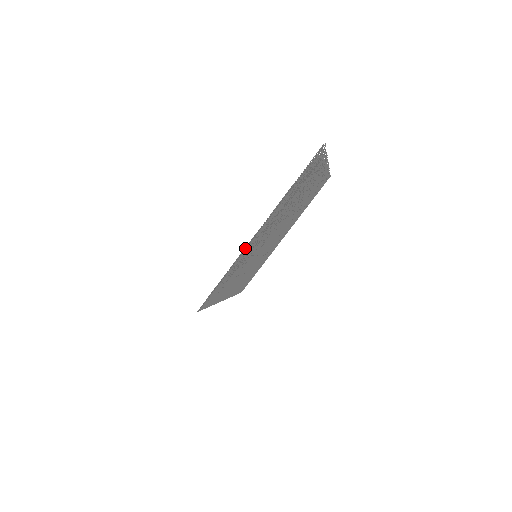
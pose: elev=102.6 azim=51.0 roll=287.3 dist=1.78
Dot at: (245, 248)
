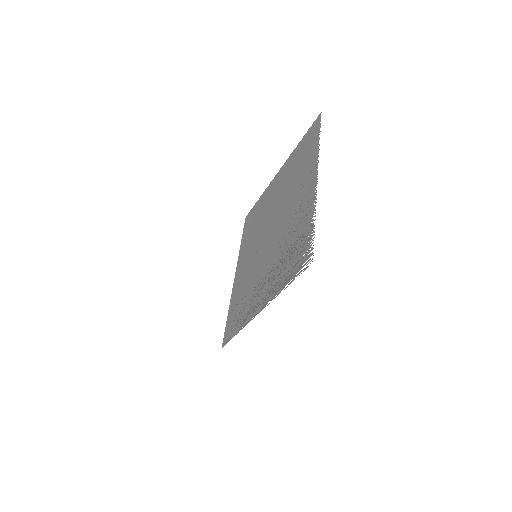
Dot at: (249, 319)
